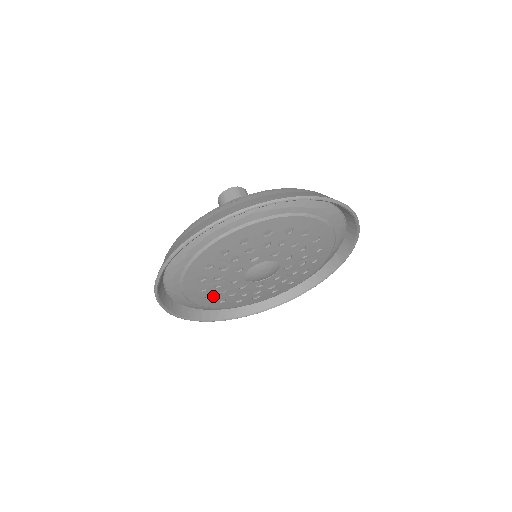
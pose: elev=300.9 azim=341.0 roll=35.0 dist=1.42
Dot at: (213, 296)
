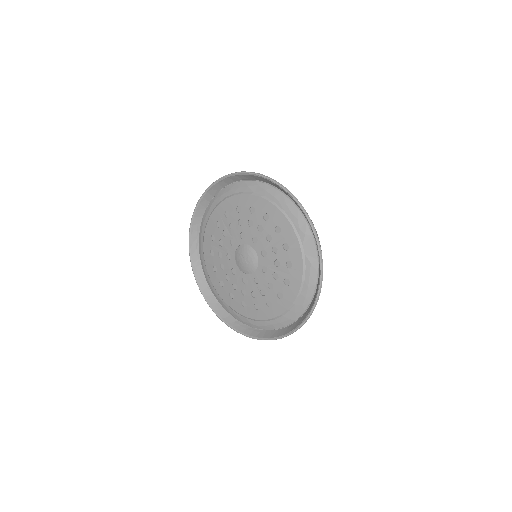
Dot at: (234, 295)
